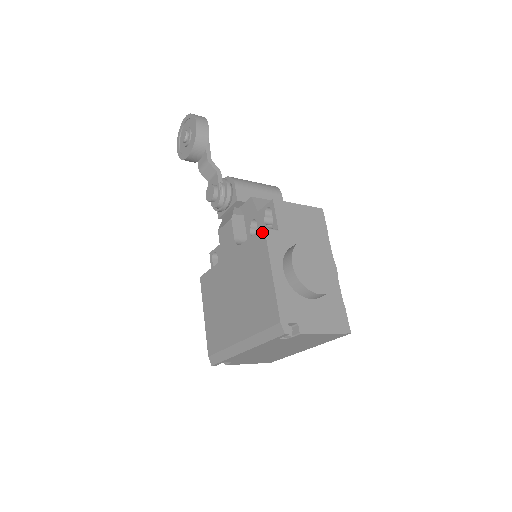
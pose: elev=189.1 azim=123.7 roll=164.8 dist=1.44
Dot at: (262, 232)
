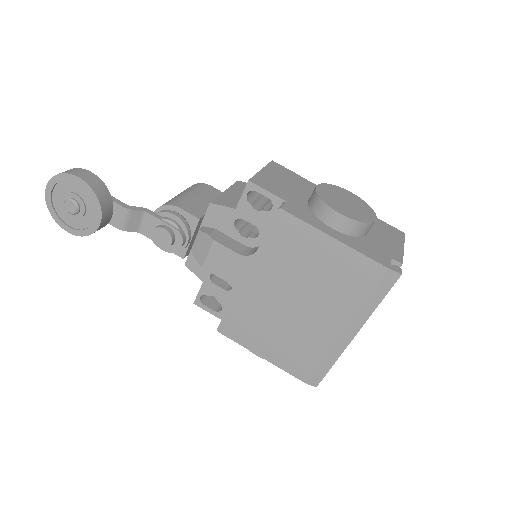
Dot at: (281, 215)
